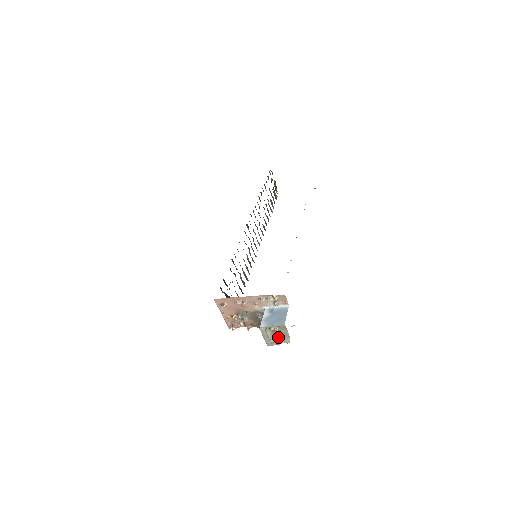
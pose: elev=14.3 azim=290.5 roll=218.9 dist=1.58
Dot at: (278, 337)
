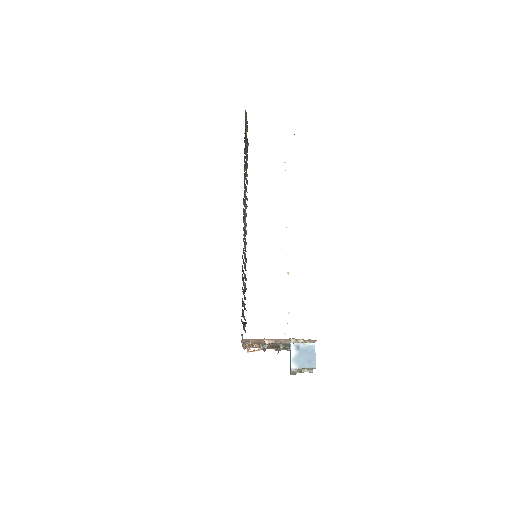
Dot at: occluded
